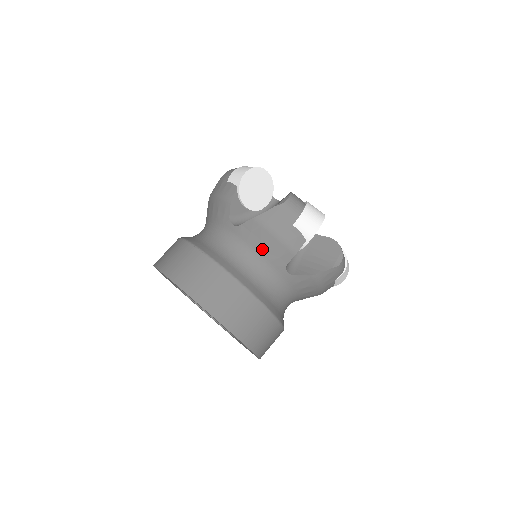
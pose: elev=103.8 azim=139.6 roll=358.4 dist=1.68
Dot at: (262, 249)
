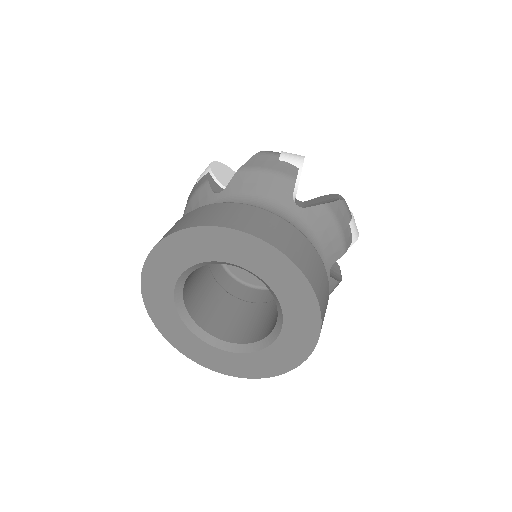
Dot at: (324, 239)
